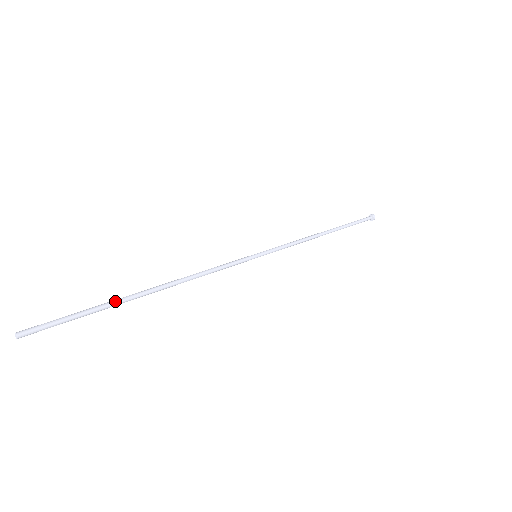
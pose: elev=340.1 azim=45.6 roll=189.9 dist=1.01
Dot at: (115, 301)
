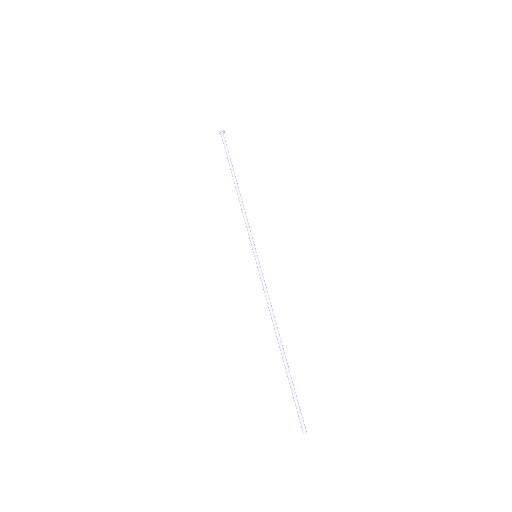
Dot at: occluded
